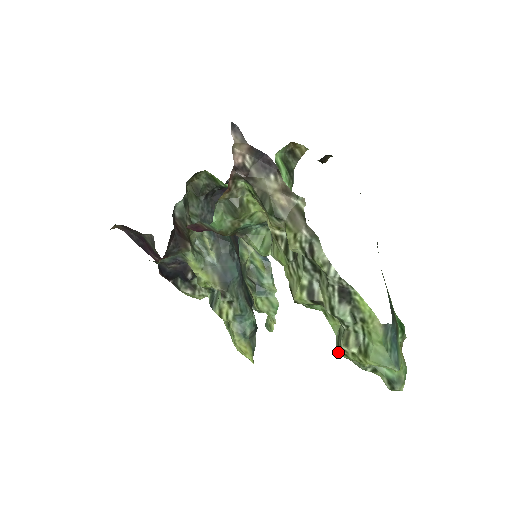
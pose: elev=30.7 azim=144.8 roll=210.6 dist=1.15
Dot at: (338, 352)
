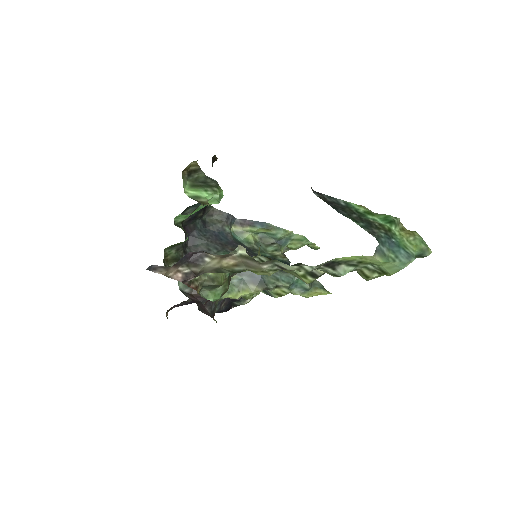
Dot at: occluded
